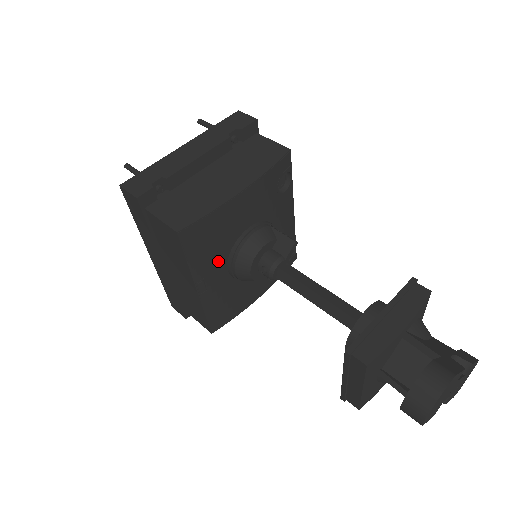
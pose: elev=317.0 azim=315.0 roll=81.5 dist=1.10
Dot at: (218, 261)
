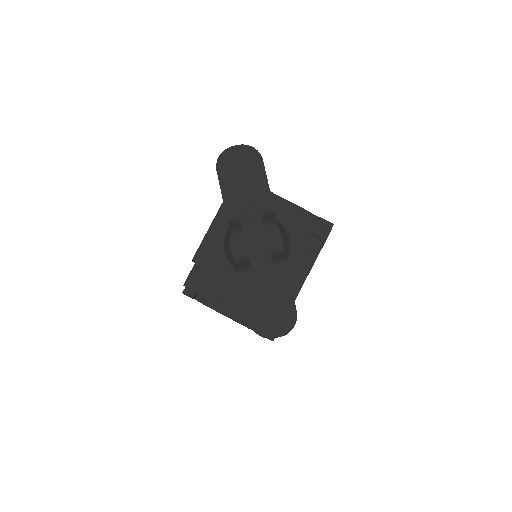
Dot at: occluded
